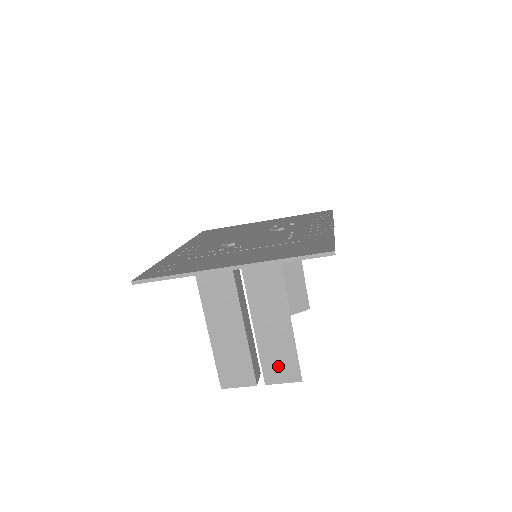
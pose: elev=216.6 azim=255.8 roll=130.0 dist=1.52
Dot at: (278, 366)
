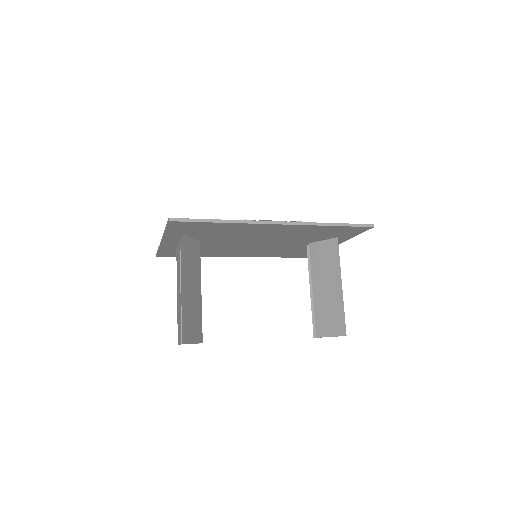
Dot at: occluded
